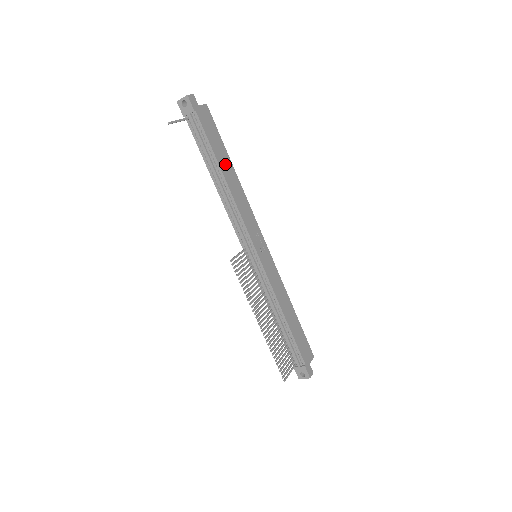
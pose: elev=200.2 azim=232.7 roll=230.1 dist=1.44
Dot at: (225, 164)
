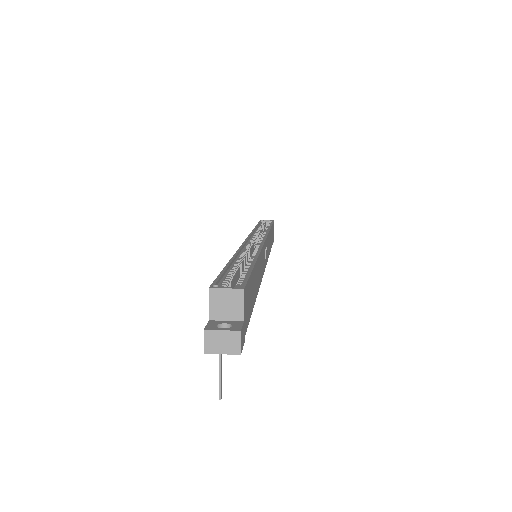
Dot at: (255, 282)
